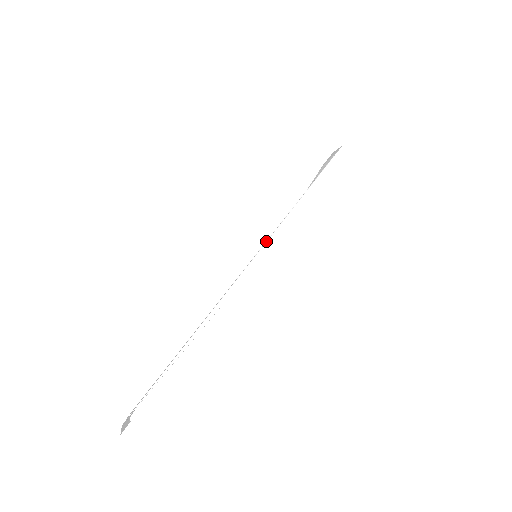
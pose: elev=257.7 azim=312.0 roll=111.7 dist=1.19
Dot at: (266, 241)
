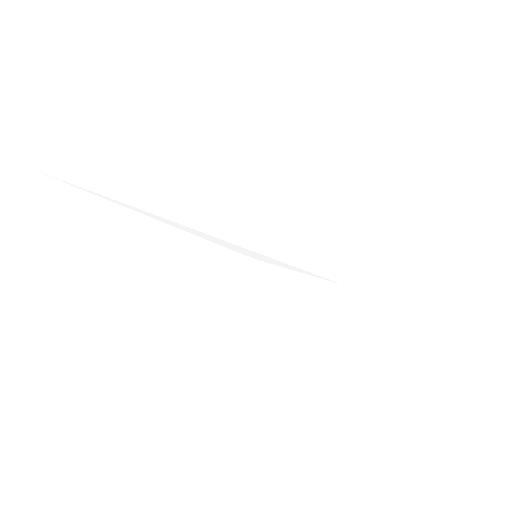
Dot at: occluded
